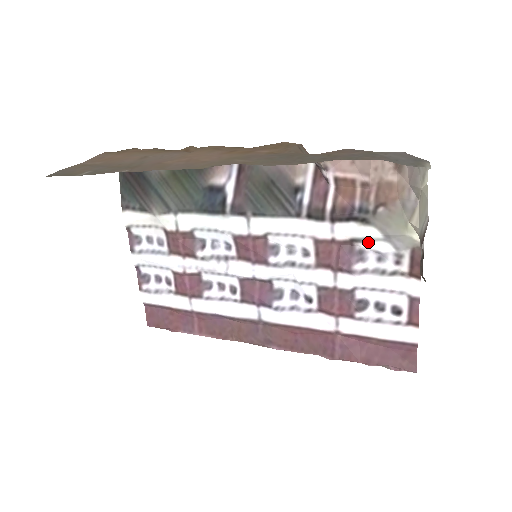
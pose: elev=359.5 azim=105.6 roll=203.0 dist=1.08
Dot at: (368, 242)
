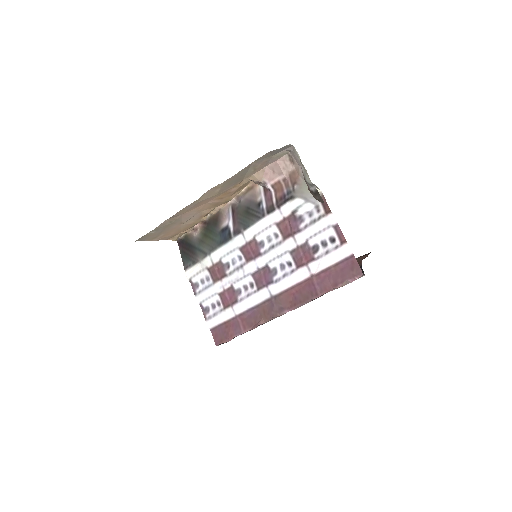
Dot at: (300, 209)
